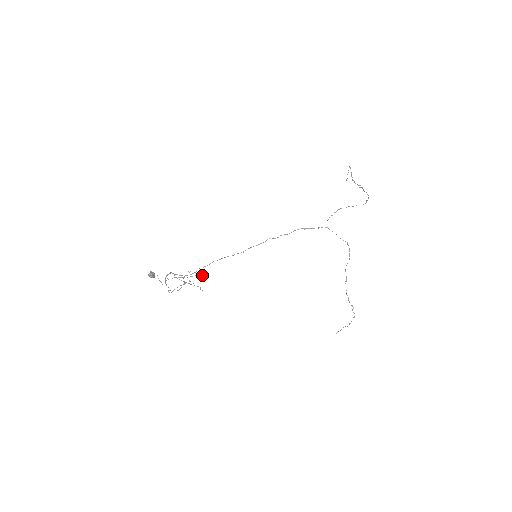
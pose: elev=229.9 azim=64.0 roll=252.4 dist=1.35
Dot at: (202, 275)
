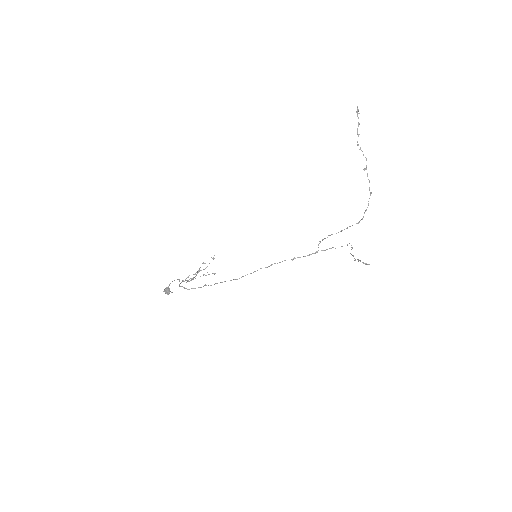
Dot at: (213, 259)
